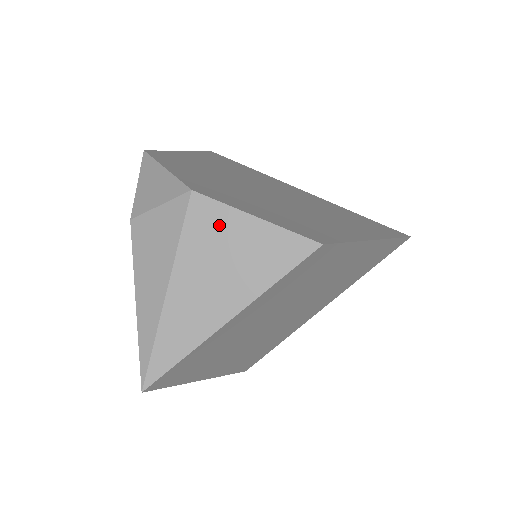
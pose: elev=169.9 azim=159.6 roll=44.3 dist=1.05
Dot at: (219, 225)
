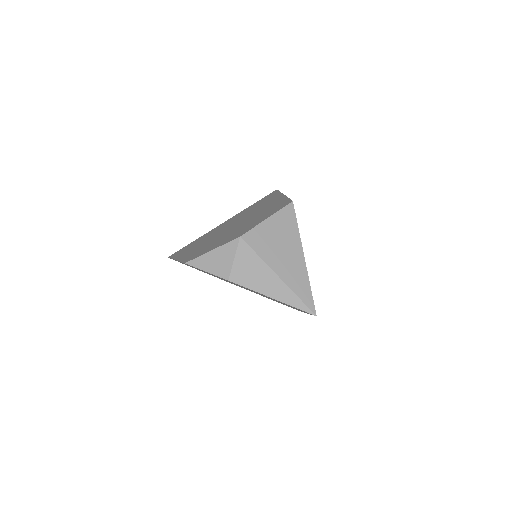
Dot at: (262, 235)
